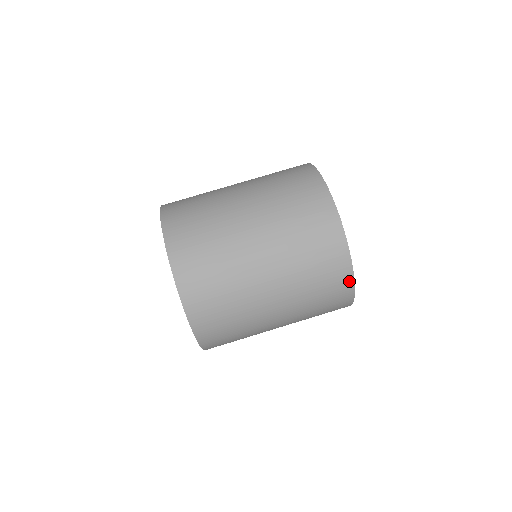
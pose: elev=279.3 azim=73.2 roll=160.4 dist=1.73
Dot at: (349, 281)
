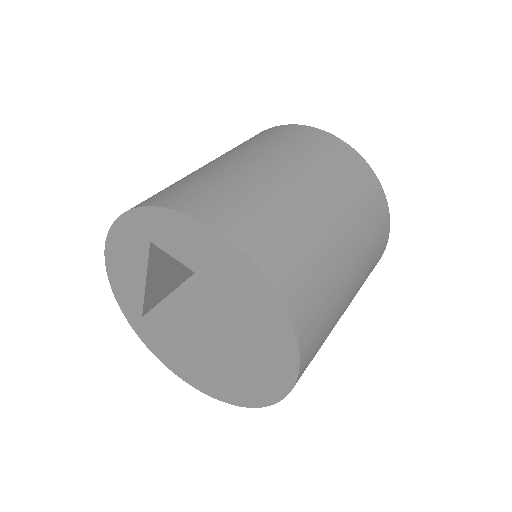
Dot at: (293, 127)
